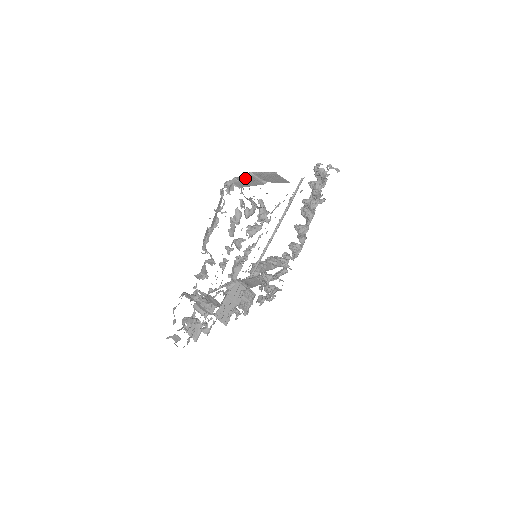
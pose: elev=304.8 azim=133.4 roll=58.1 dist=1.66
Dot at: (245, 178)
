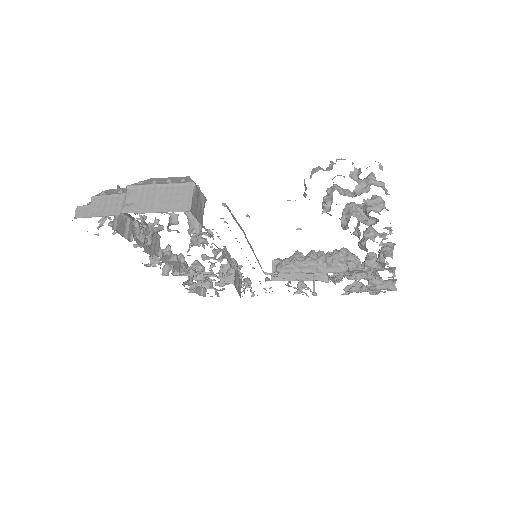
Dot at: (106, 198)
